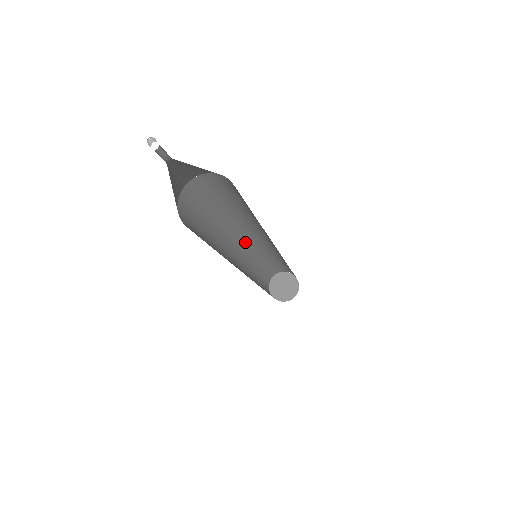
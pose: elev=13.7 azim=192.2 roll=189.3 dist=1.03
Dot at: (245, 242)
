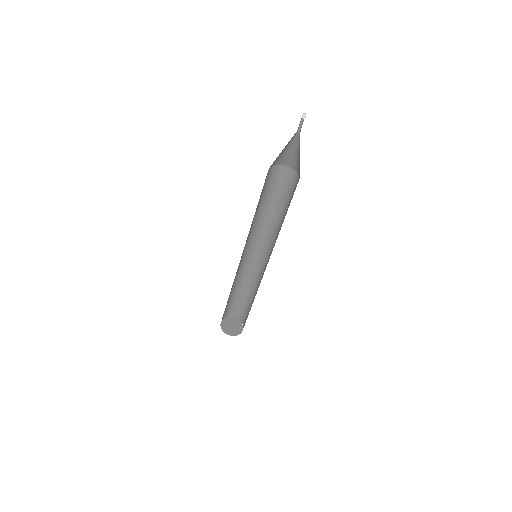
Dot at: (245, 251)
